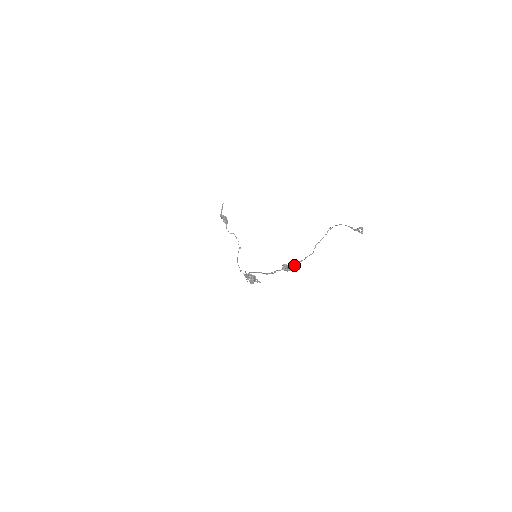
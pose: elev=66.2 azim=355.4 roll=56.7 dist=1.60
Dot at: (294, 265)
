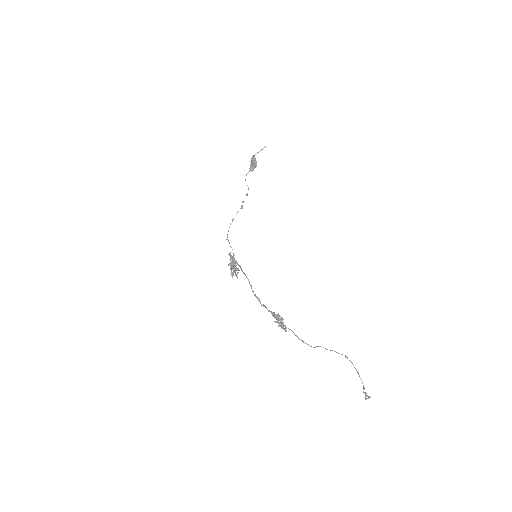
Dot at: (286, 327)
